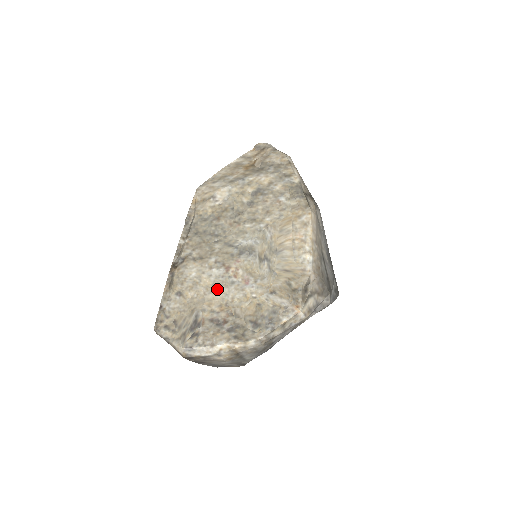
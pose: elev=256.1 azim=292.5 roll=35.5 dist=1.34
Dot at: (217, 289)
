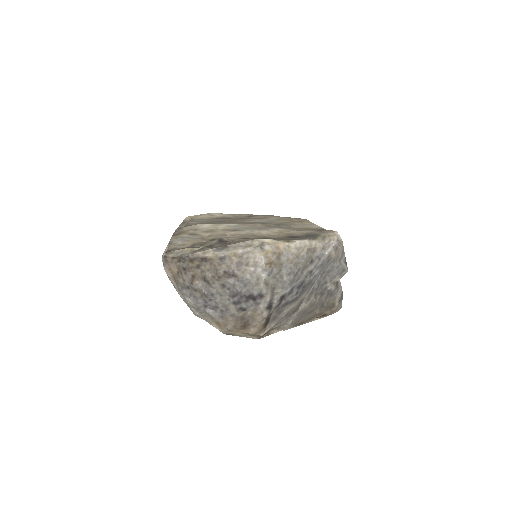
Dot at: (238, 229)
